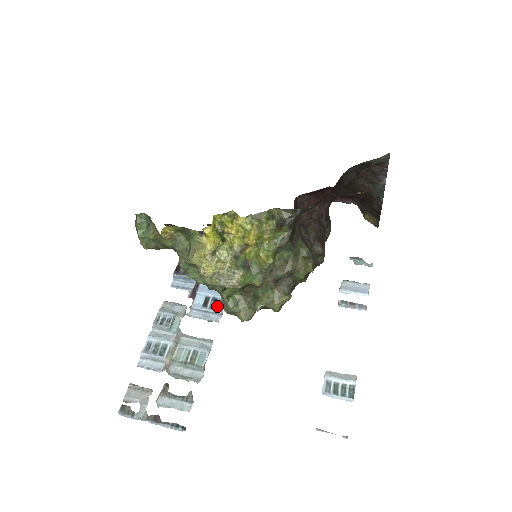
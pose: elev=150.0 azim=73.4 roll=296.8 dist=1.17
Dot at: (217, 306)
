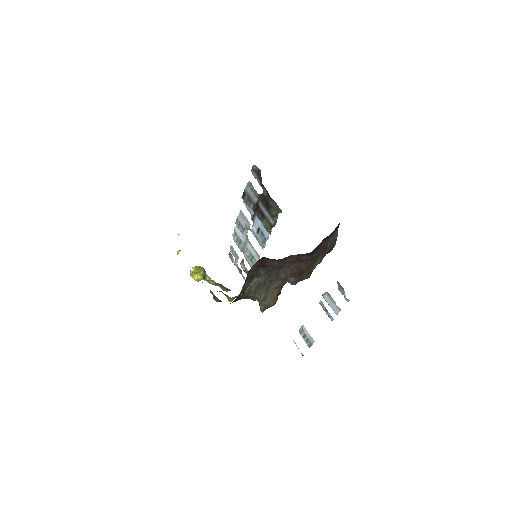
Dot at: (263, 239)
